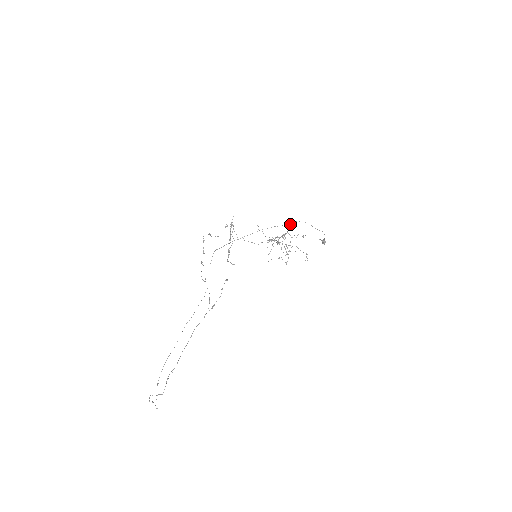
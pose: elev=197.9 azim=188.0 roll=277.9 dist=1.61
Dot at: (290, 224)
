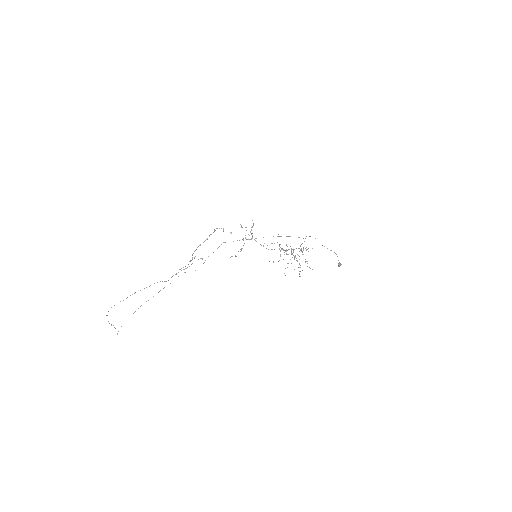
Dot at: occluded
